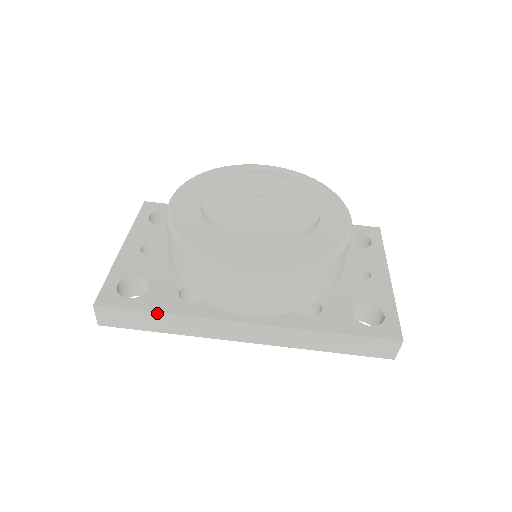
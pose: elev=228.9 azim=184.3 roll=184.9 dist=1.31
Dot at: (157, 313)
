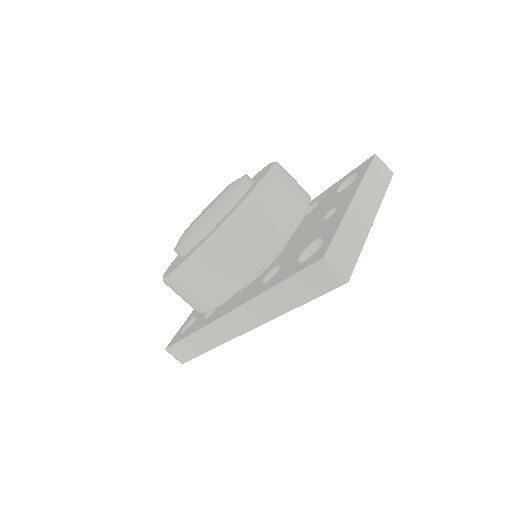
Dot at: (188, 337)
